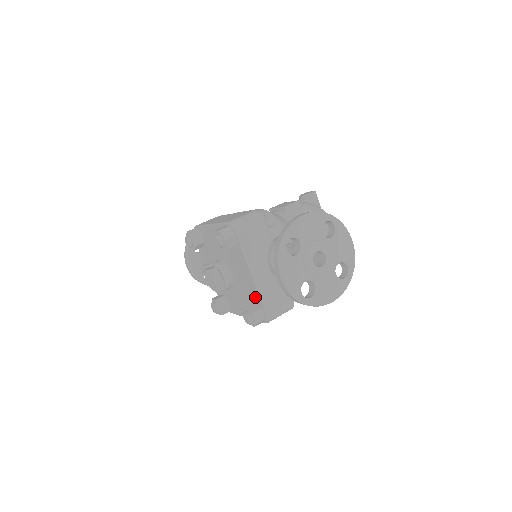
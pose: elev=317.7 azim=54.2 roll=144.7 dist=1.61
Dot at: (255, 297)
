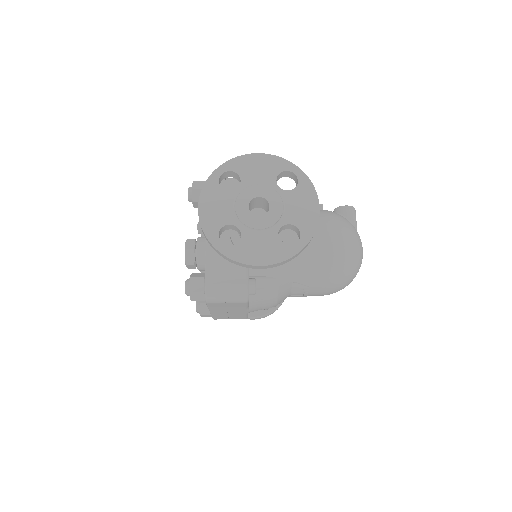
Dot at: occluded
